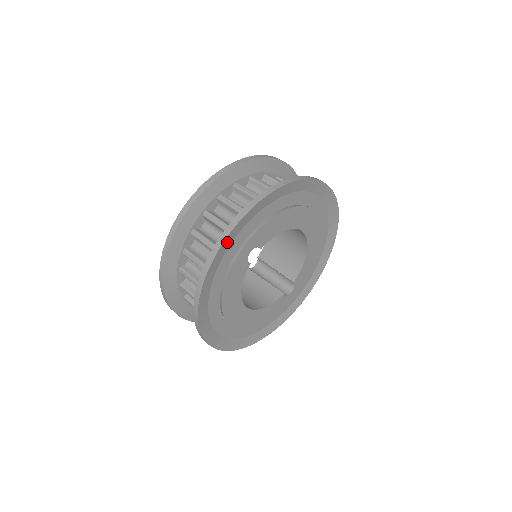
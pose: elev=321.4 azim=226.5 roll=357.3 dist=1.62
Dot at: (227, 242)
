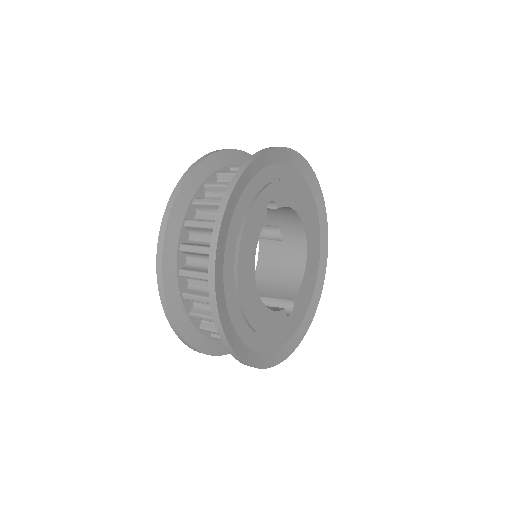
Dot at: (256, 165)
